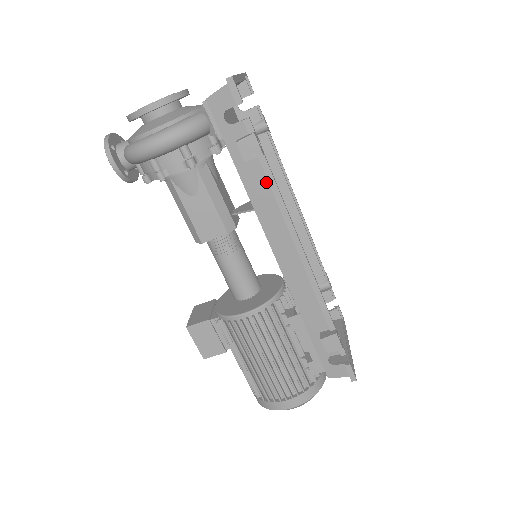
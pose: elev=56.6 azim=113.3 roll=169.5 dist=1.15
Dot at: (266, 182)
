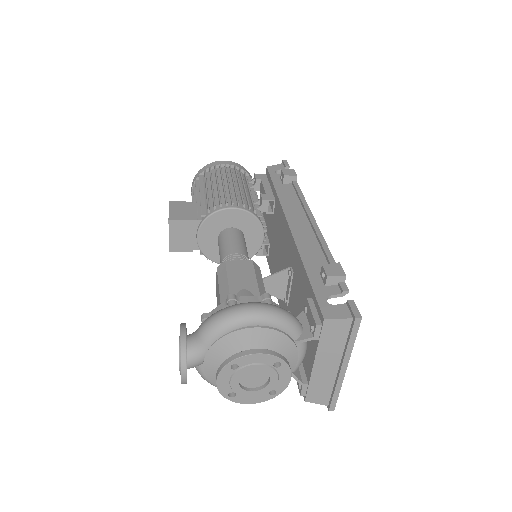
Dot at: occluded
